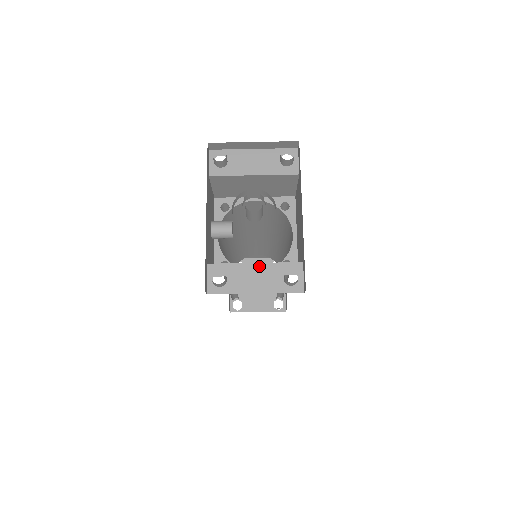
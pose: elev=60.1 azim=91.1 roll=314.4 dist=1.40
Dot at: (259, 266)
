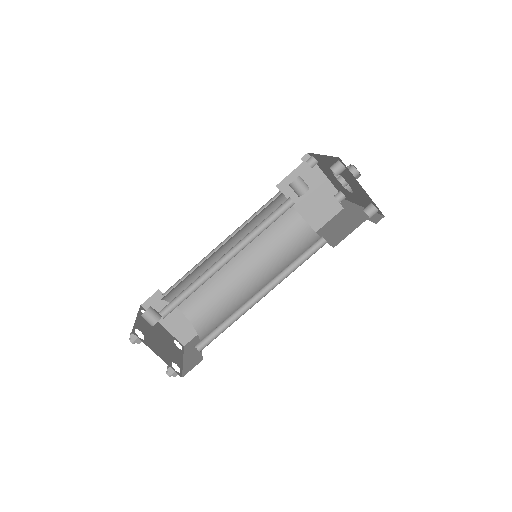
Dot at: occluded
